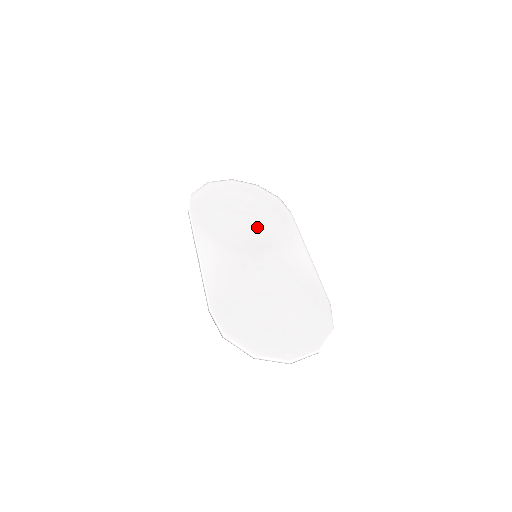
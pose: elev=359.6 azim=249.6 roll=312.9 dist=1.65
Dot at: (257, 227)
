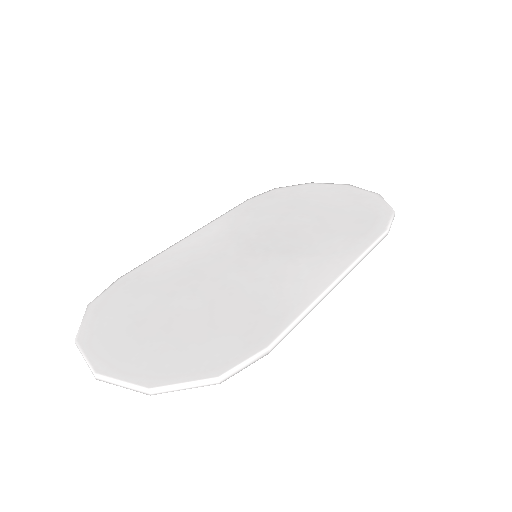
Dot at: (305, 230)
